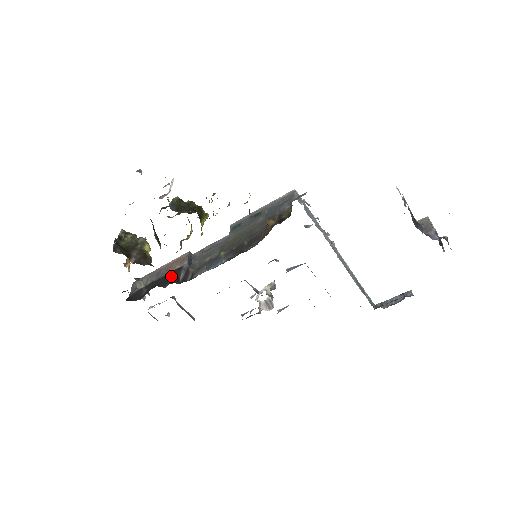
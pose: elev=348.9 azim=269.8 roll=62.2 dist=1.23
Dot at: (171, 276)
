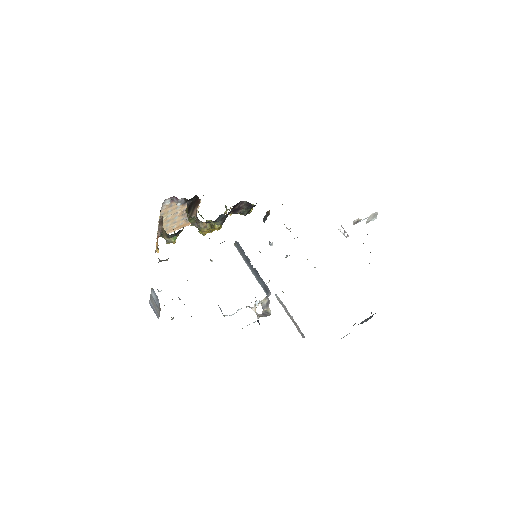
Dot at: occluded
